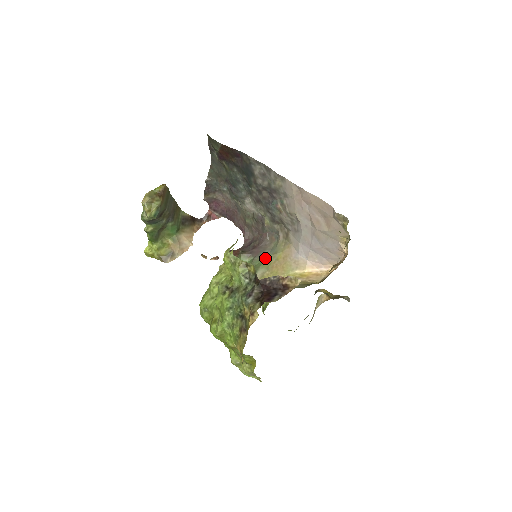
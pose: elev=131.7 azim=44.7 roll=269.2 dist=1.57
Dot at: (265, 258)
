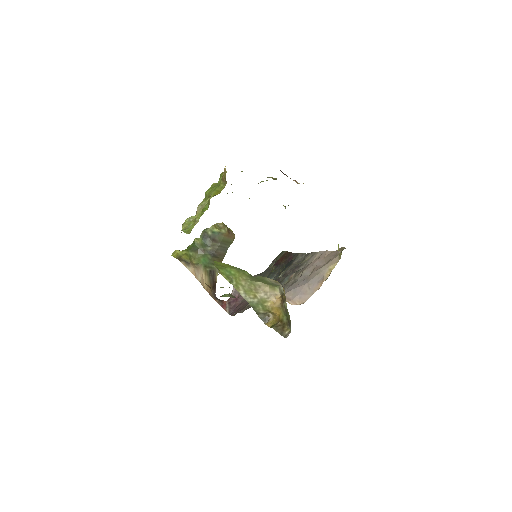
Dot at: occluded
